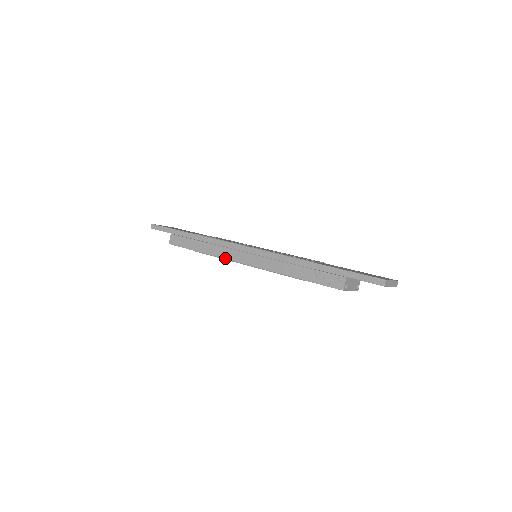
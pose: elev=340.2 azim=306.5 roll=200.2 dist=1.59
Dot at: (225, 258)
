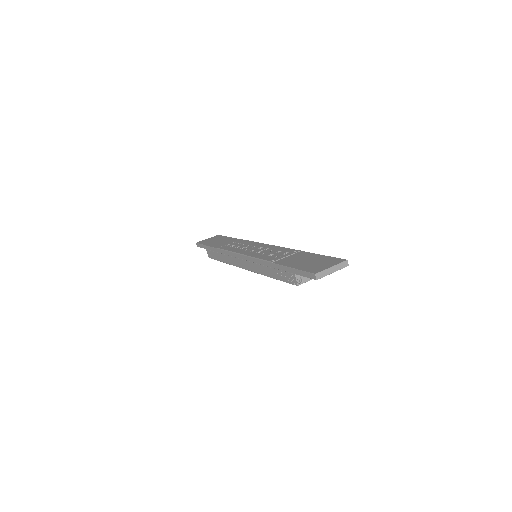
Dot at: (235, 265)
